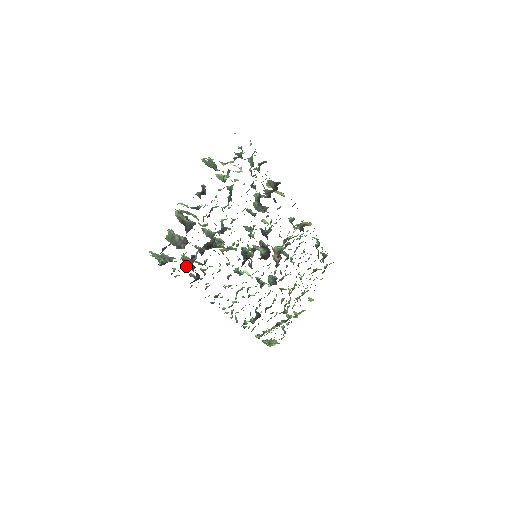
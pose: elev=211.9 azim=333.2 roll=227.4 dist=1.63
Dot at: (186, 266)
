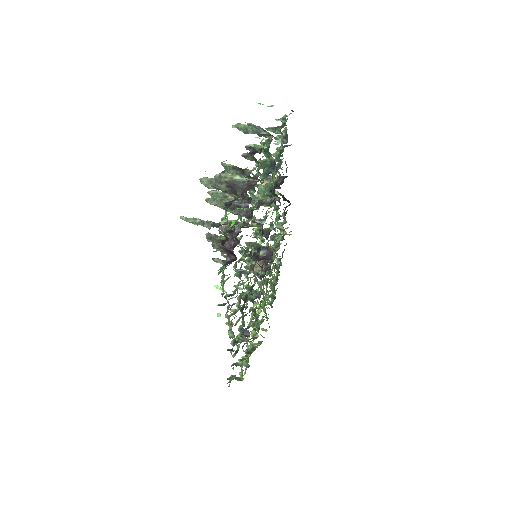
Dot at: (233, 237)
